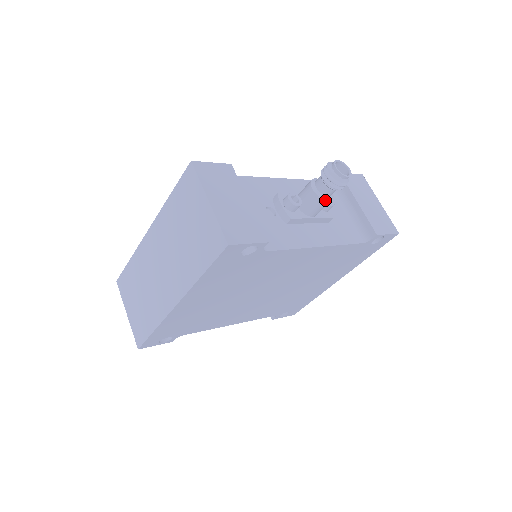
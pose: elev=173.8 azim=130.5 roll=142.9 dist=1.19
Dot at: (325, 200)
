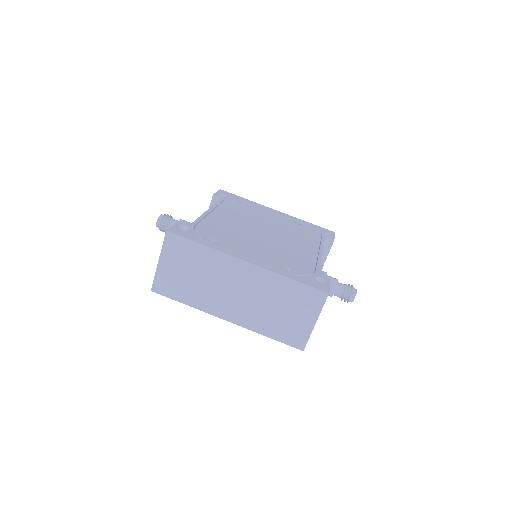
Dot at: occluded
